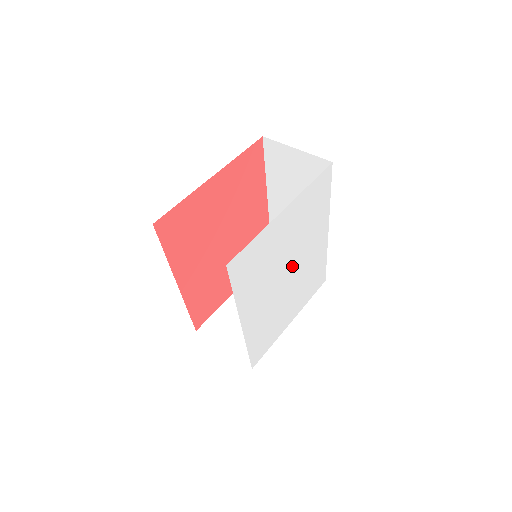
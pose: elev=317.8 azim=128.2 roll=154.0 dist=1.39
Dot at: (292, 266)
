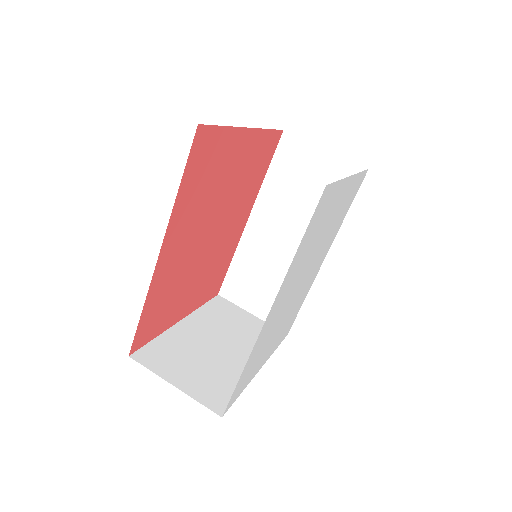
Dot at: (306, 274)
